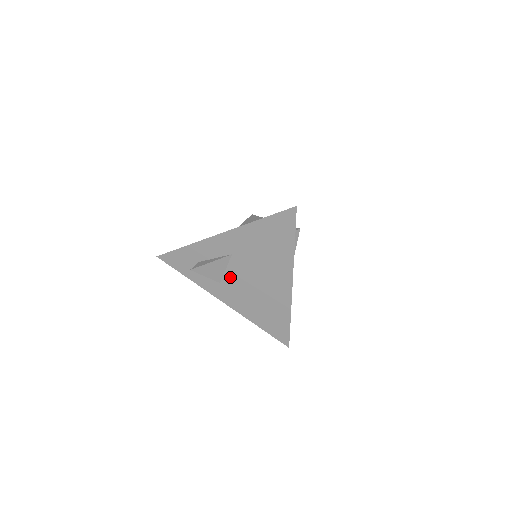
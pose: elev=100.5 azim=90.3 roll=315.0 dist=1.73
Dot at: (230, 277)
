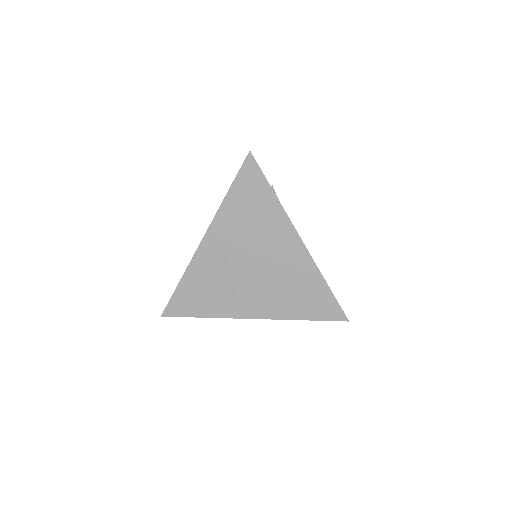
Dot at: (241, 281)
